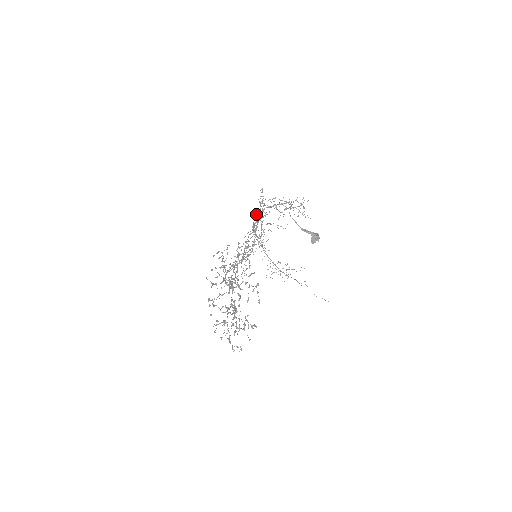
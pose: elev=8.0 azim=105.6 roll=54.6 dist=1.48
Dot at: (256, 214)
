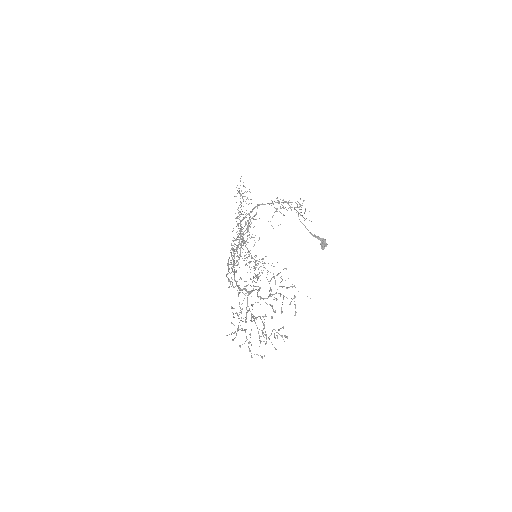
Dot at: occluded
